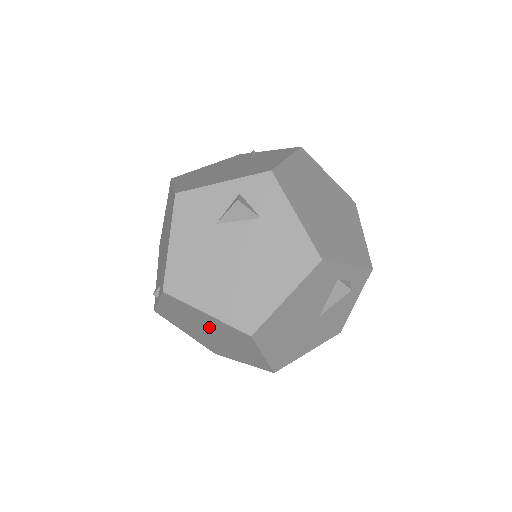
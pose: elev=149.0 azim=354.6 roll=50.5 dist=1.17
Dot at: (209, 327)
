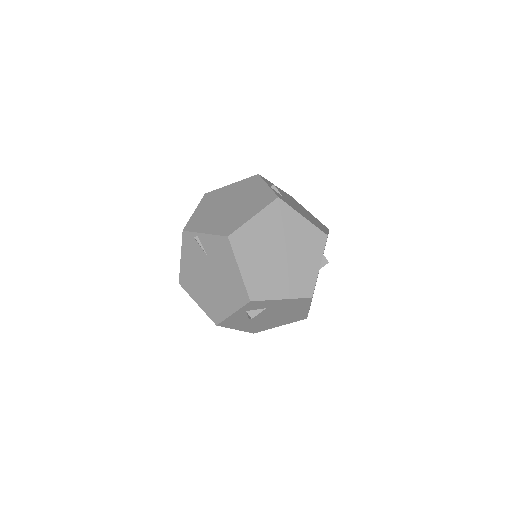
Dot at: occluded
